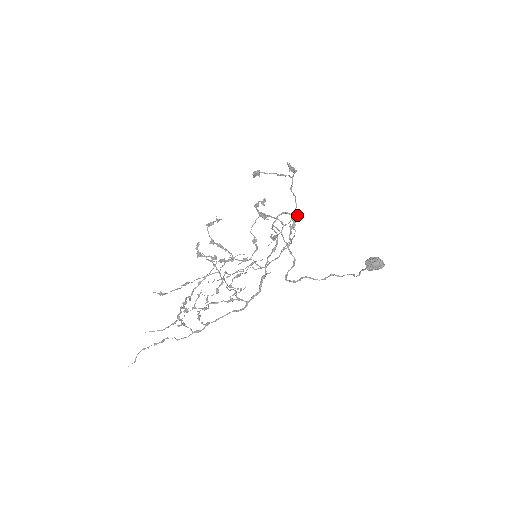
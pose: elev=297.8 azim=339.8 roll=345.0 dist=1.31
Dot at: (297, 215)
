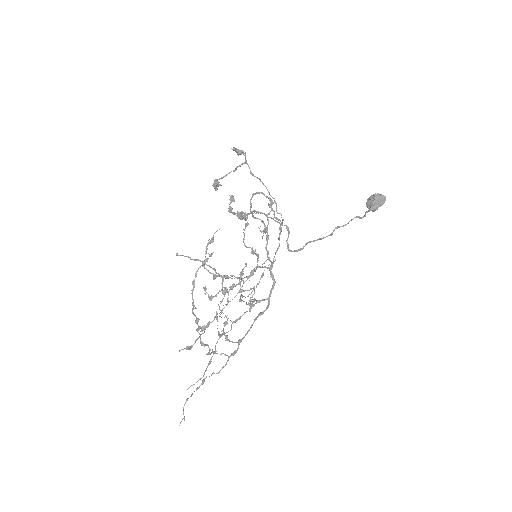
Dot at: occluded
